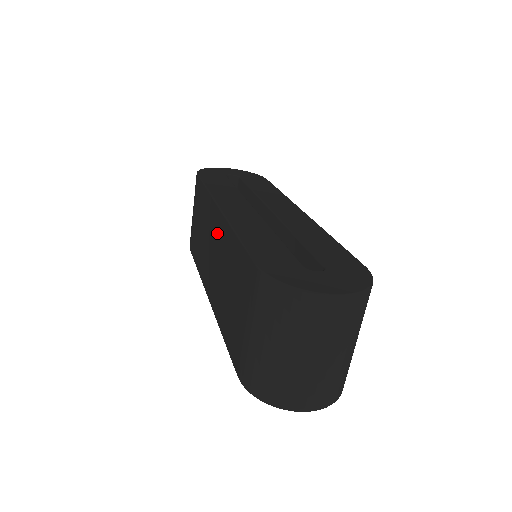
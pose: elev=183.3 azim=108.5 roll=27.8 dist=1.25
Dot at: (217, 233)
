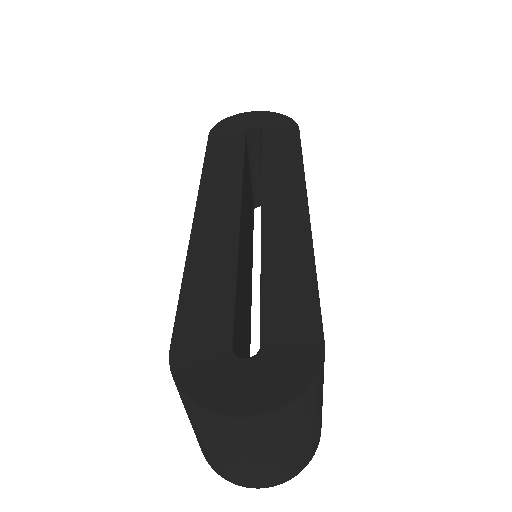
Dot at: occluded
